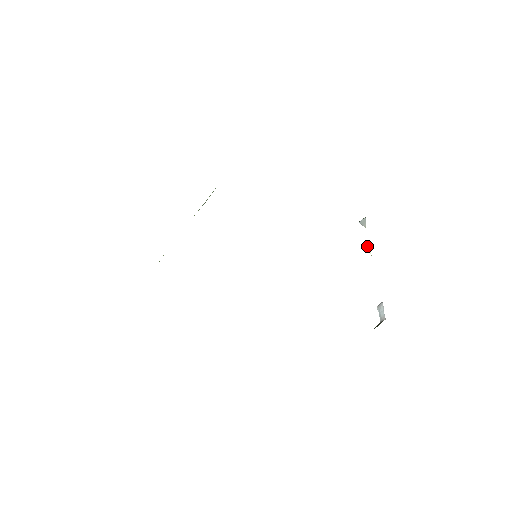
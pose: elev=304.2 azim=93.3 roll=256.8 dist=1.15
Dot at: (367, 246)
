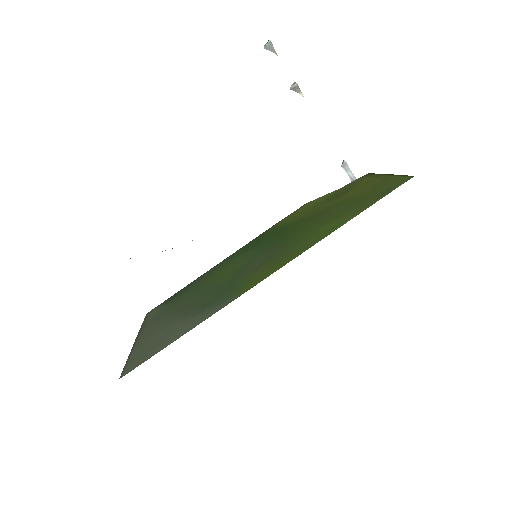
Dot at: (294, 88)
